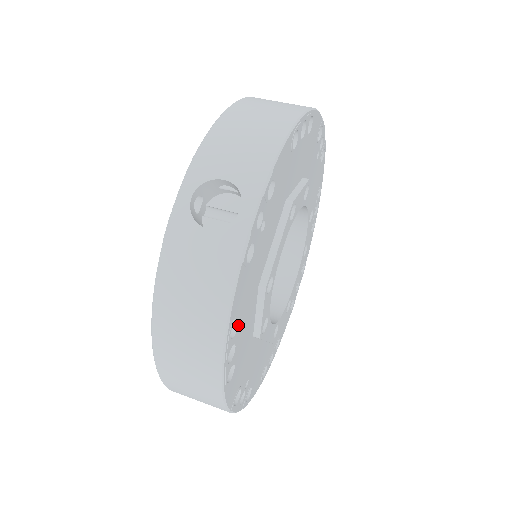
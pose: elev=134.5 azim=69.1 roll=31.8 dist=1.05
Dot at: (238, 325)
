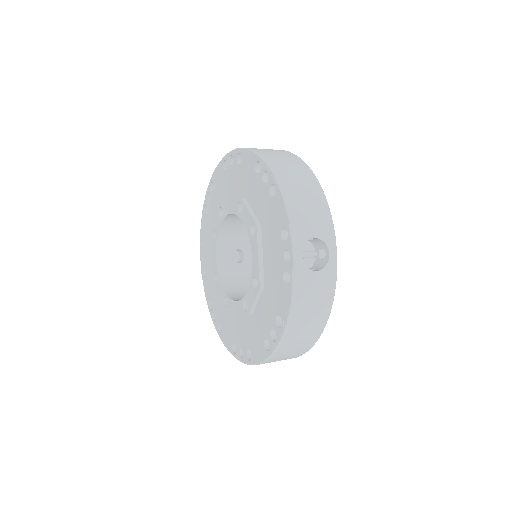
Dot at: occluded
